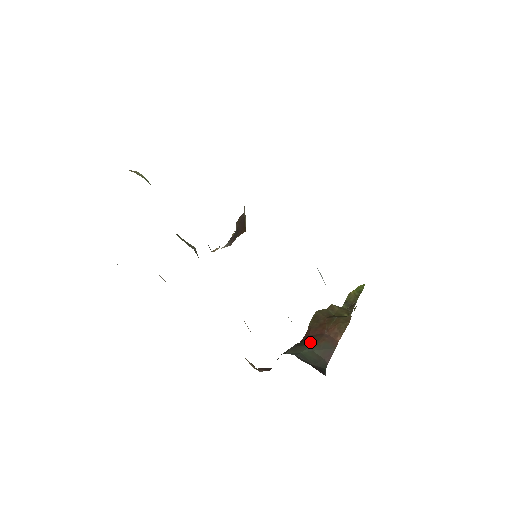
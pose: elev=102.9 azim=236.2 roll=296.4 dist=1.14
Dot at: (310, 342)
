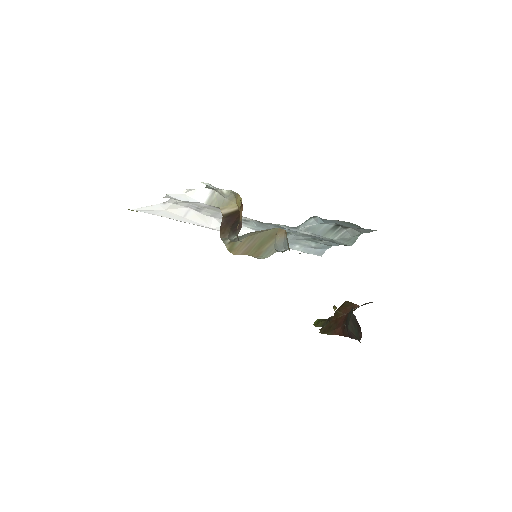
Dot at: occluded
